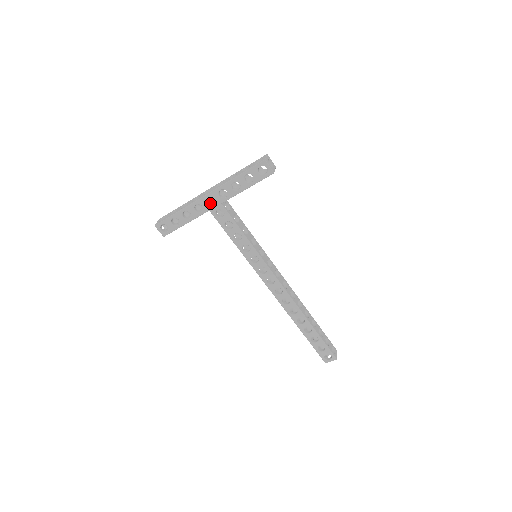
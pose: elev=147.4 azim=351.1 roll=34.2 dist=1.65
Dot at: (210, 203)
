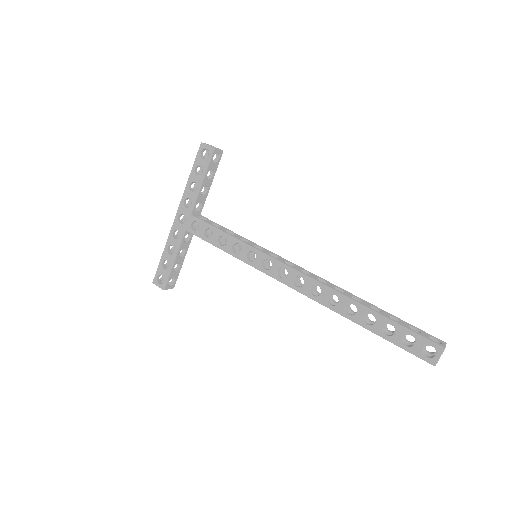
Dot at: (185, 224)
